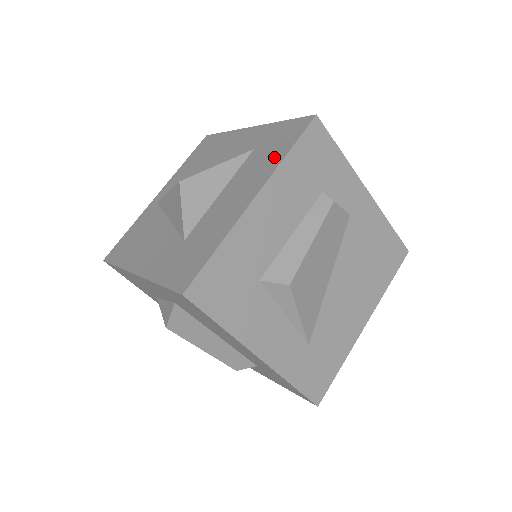
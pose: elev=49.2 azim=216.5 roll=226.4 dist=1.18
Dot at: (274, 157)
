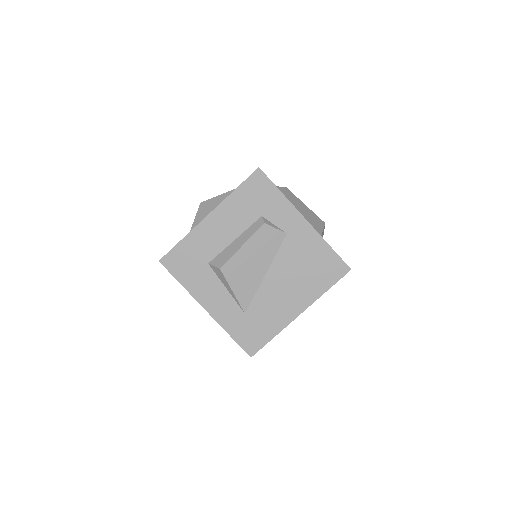
Dot at: occluded
